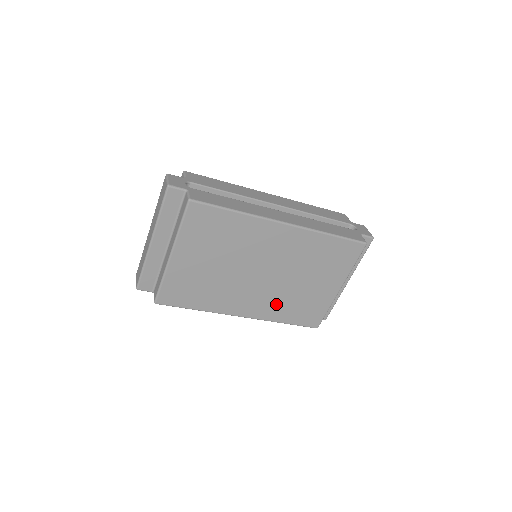
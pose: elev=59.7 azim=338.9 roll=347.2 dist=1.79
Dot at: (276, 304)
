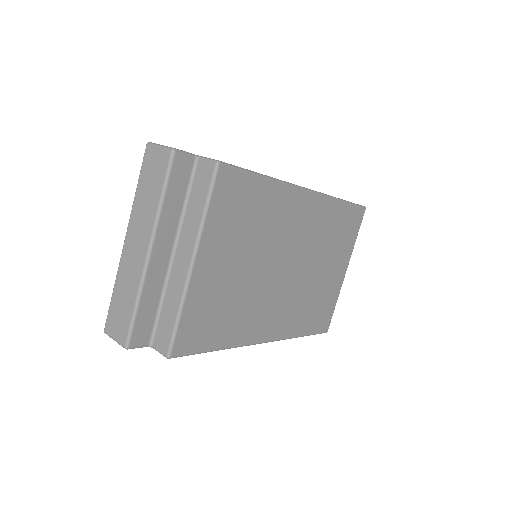
Dot at: (296, 311)
